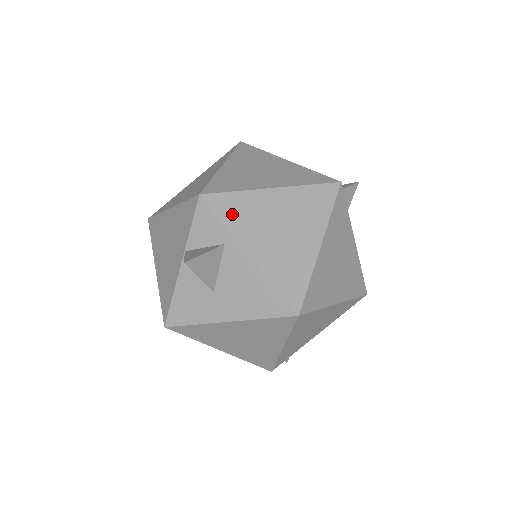
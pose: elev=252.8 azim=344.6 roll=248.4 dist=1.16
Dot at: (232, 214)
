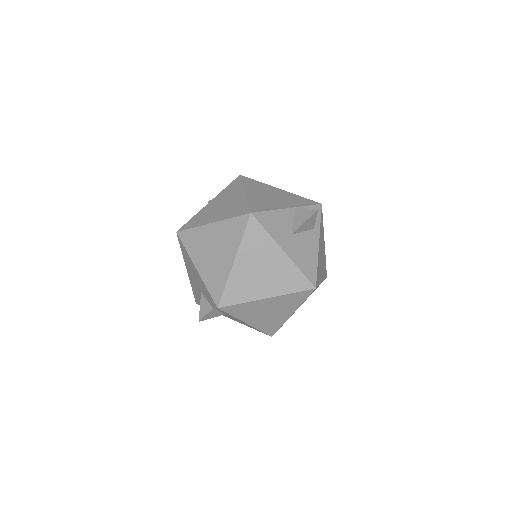
Dot at: (321, 226)
